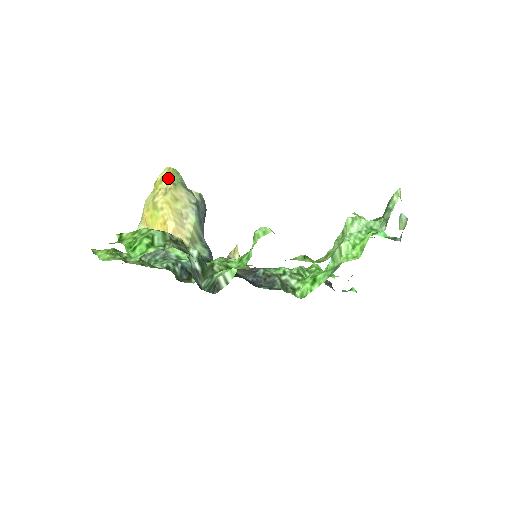
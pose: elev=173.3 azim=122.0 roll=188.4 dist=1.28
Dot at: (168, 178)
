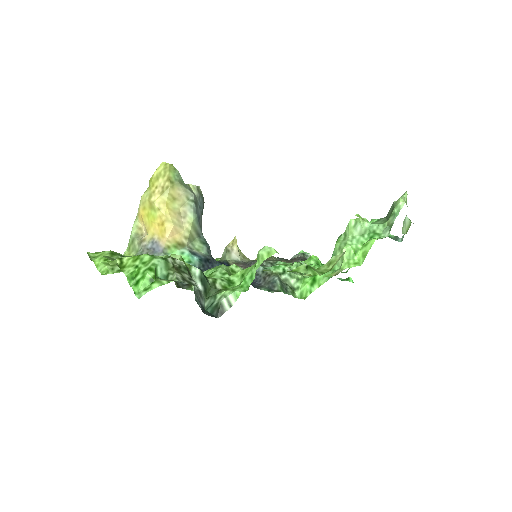
Dot at: (165, 175)
